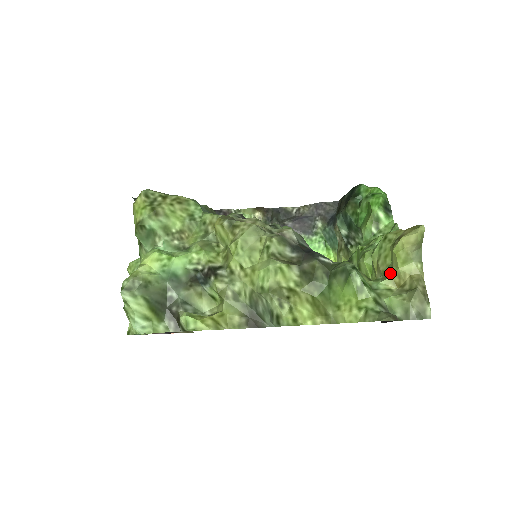
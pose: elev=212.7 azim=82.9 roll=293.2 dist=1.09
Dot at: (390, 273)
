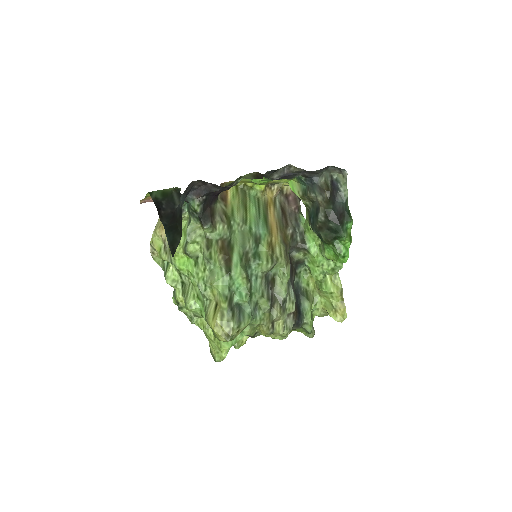
Dot at: (322, 305)
